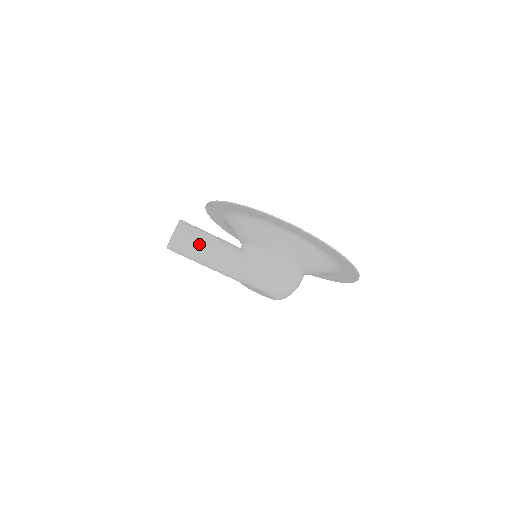
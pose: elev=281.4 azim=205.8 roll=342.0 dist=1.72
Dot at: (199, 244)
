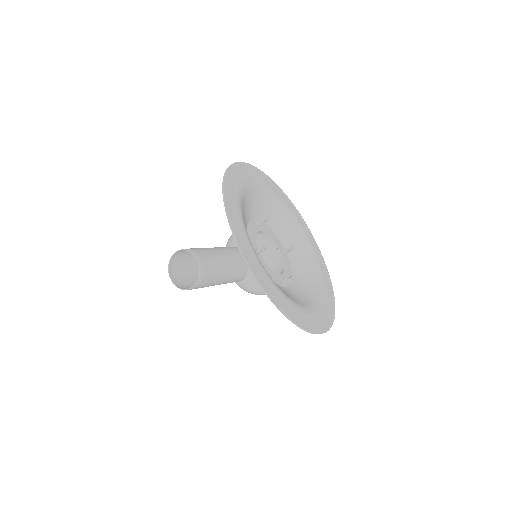
Dot at: occluded
